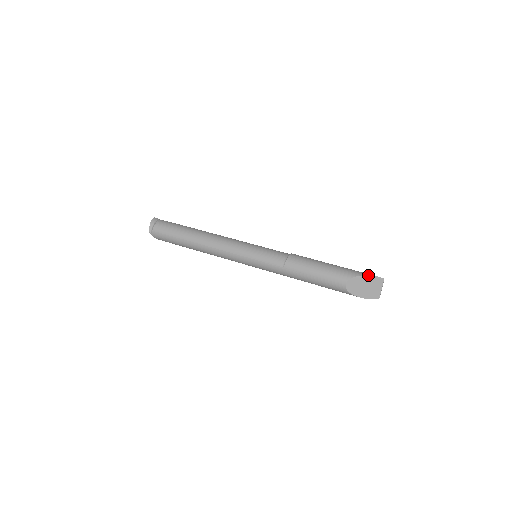
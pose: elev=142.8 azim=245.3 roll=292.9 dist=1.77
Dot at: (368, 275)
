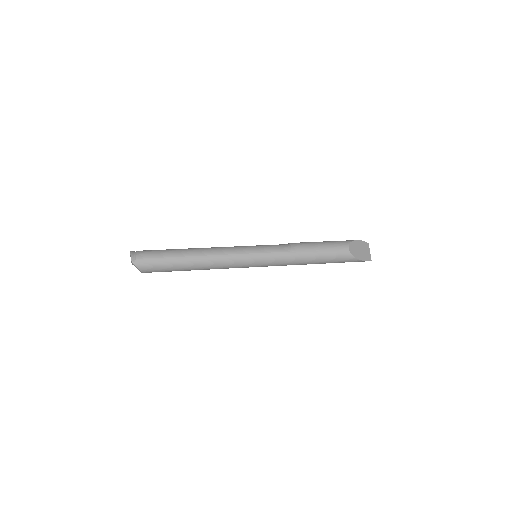
Dot at: (359, 240)
